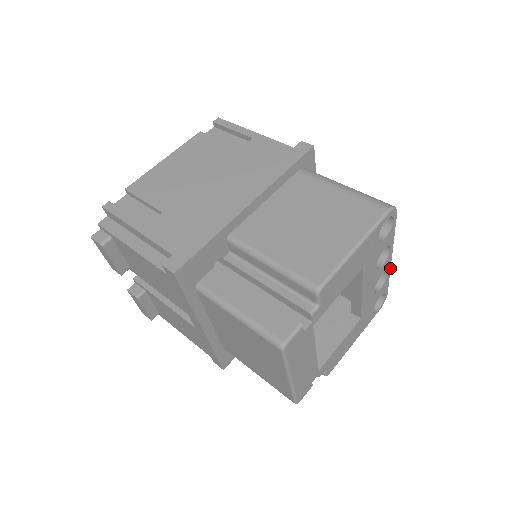
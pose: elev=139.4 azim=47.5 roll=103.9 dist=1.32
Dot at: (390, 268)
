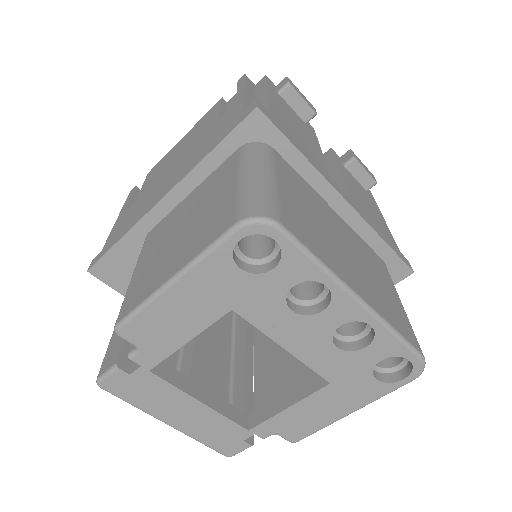
Dot at: (373, 316)
